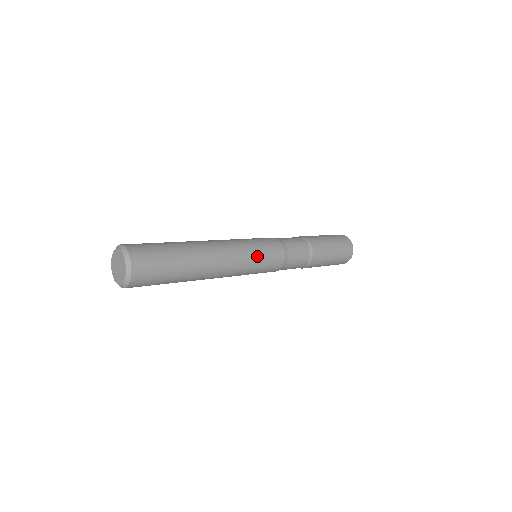
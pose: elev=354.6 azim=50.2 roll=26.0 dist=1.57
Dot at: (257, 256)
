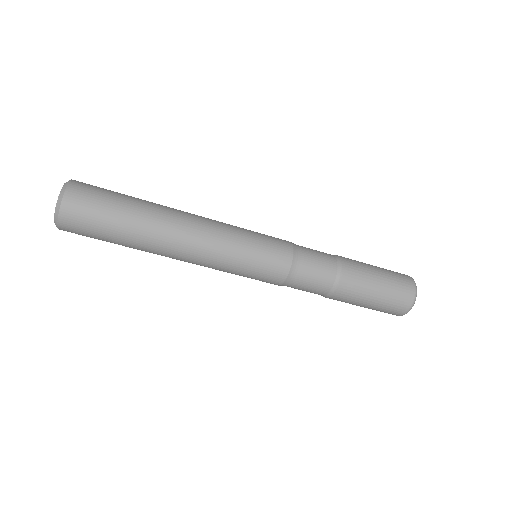
Dot at: (247, 241)
